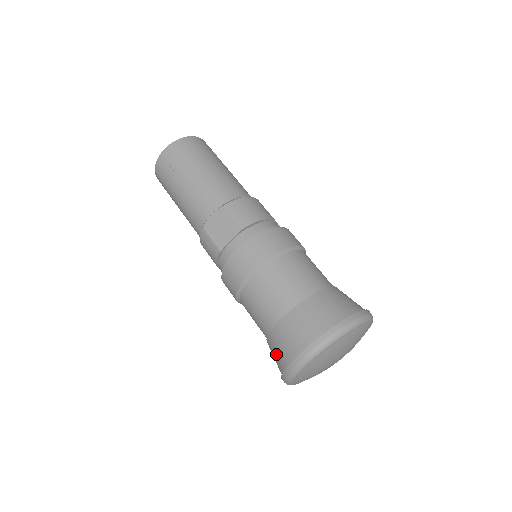
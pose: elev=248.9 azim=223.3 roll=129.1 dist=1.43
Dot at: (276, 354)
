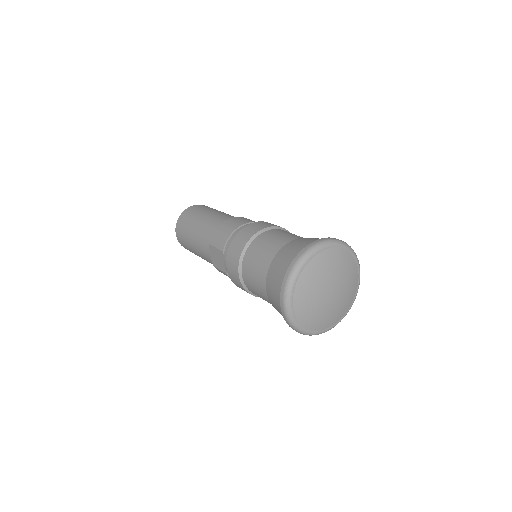
Dot at: occluded
